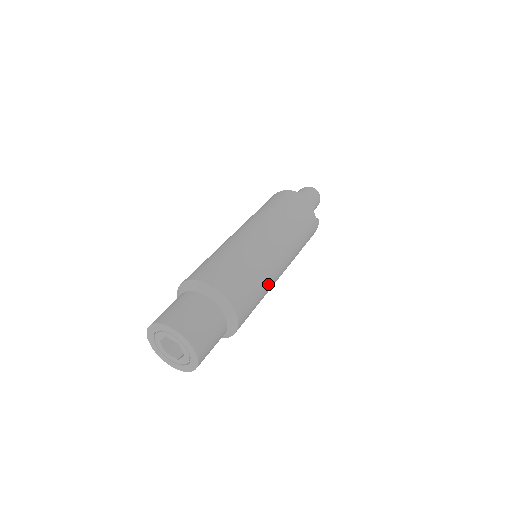
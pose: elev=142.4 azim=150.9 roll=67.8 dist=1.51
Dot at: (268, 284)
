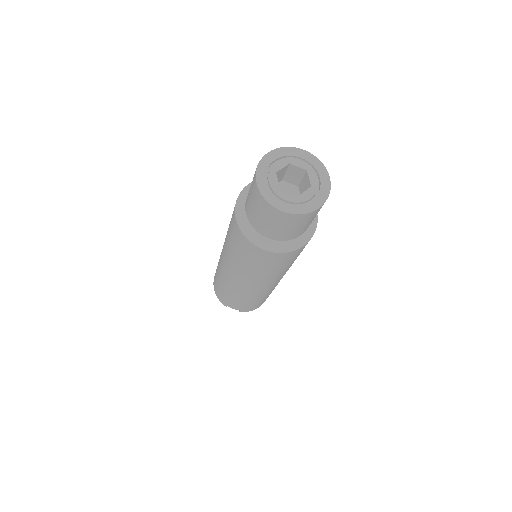
Dot at: occluded
